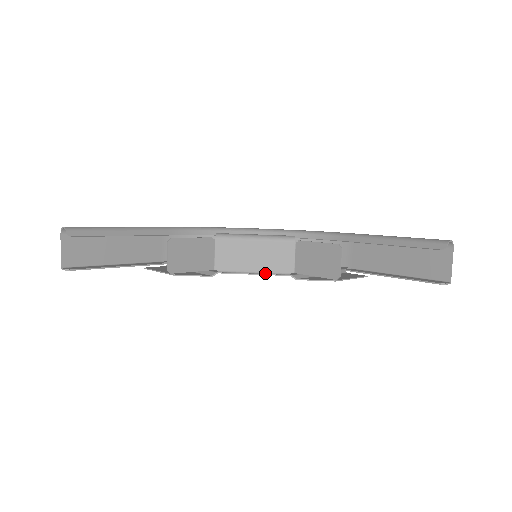
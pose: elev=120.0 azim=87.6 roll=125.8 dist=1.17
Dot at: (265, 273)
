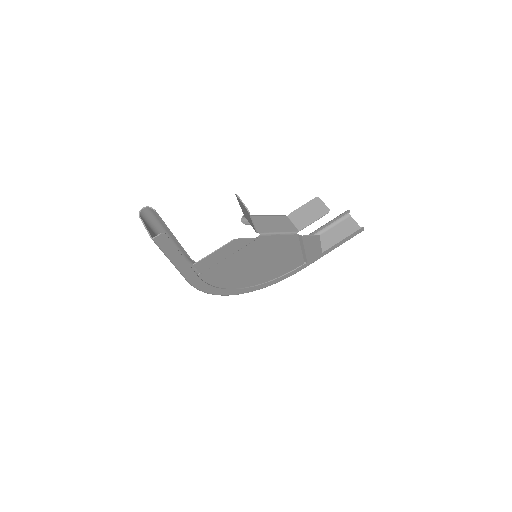
Dot at: (285, 233)
